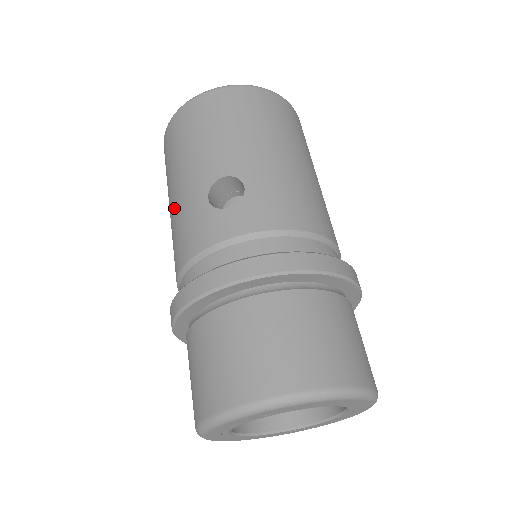
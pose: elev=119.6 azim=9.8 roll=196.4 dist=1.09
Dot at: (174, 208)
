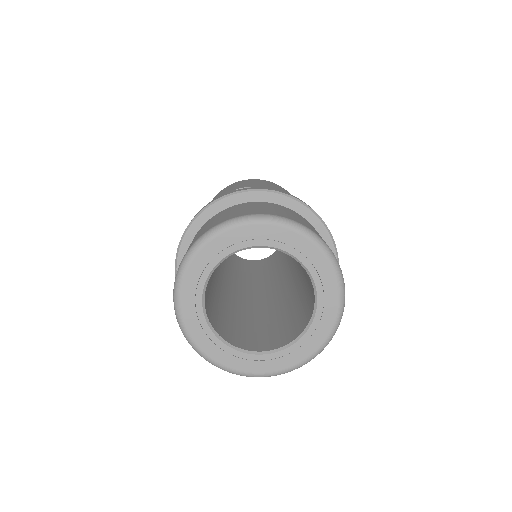
Dot at: occluded
